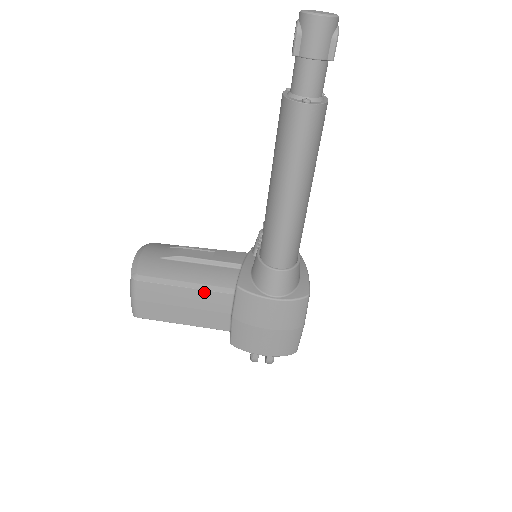
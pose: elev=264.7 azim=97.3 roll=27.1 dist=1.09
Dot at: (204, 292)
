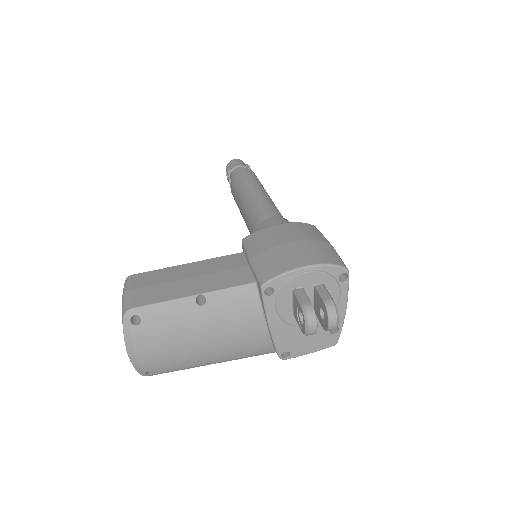
Dot at: (211, 260)
